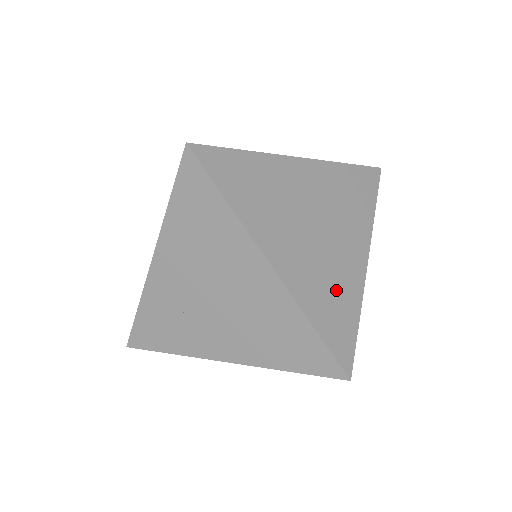
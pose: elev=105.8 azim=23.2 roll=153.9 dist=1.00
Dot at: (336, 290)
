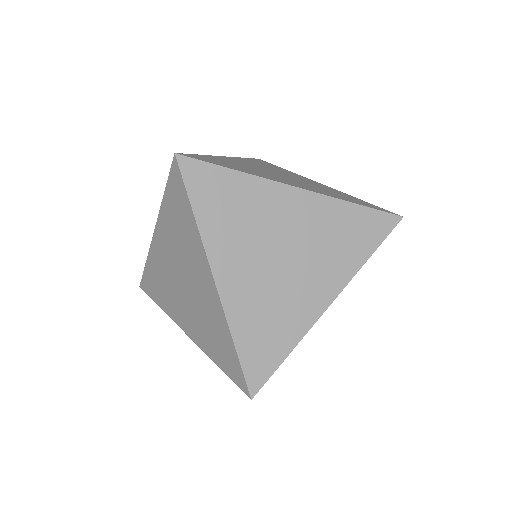
Dot at: (276, 319)
